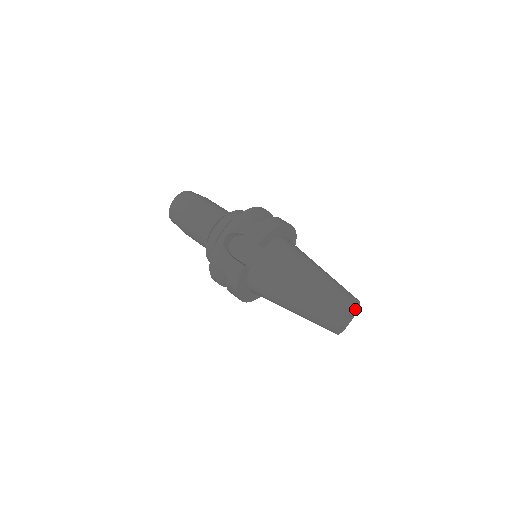
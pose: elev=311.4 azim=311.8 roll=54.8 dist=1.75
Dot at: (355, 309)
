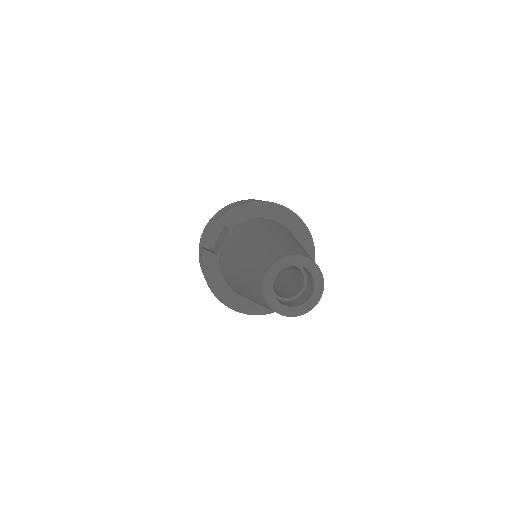
Dot at: (311, 275)
